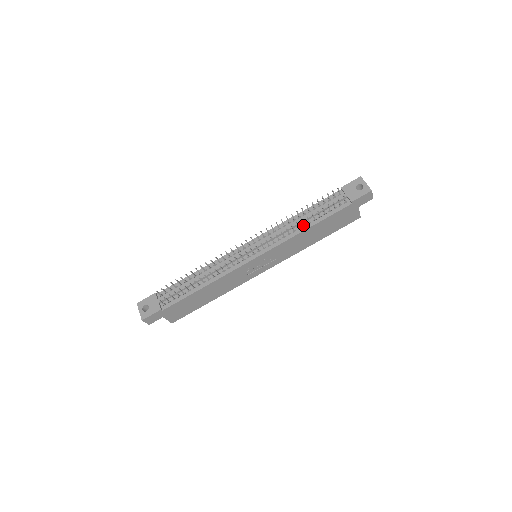
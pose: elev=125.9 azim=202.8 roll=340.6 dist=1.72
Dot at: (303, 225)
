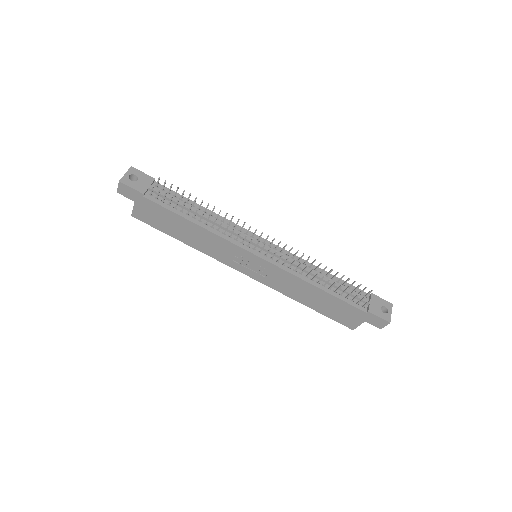
Dot at: (317, 281)
